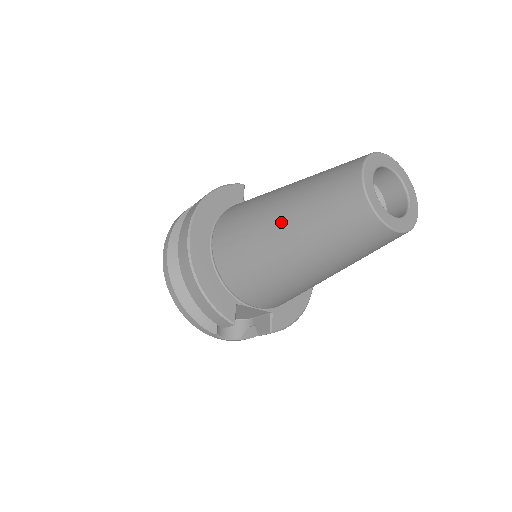
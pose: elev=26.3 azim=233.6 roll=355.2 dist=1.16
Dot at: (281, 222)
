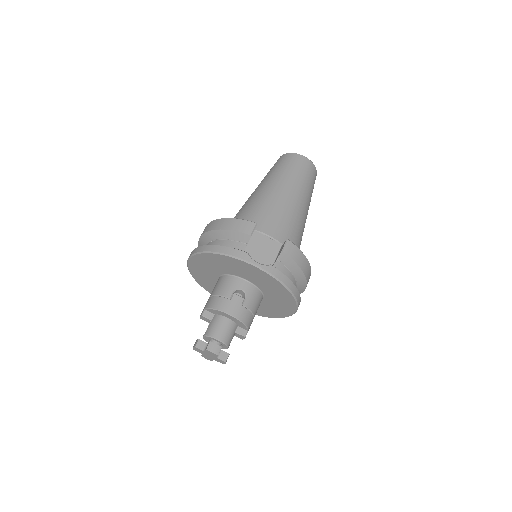
Dot at: (256, 189)
